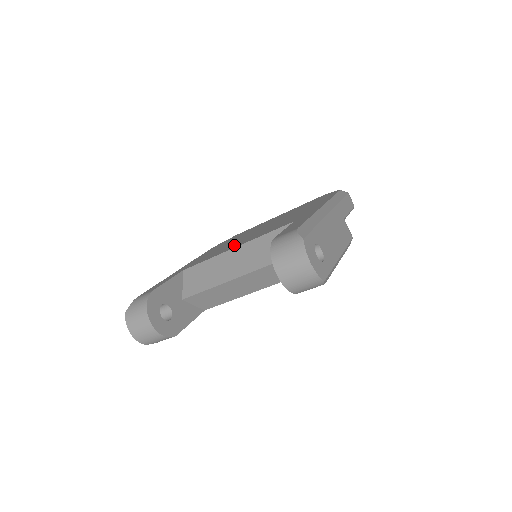
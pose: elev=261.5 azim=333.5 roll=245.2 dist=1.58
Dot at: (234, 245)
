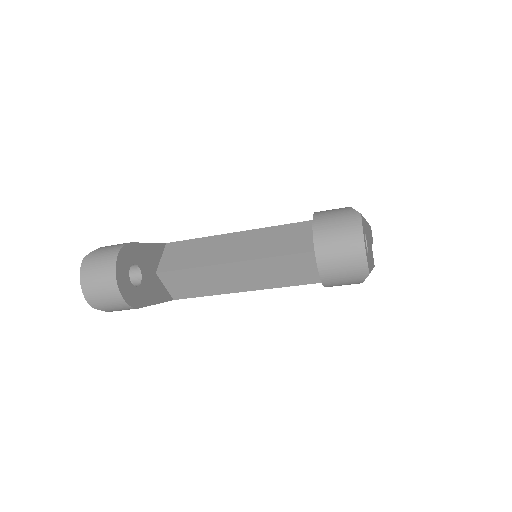
Dot at: occluded
